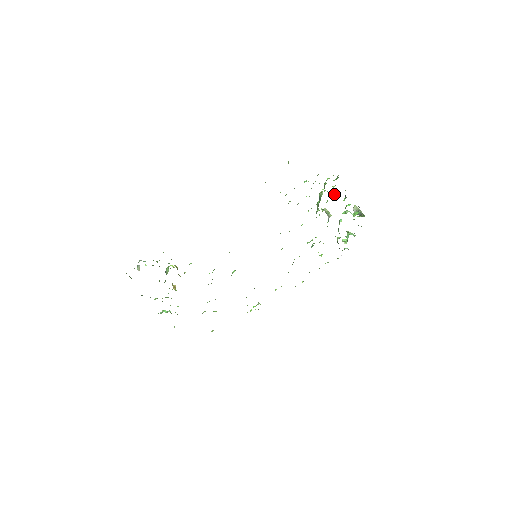
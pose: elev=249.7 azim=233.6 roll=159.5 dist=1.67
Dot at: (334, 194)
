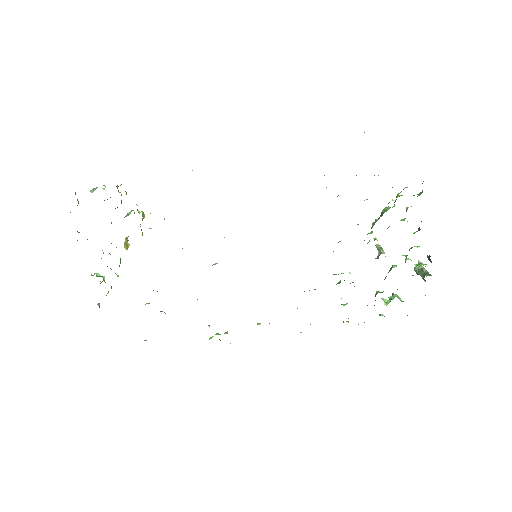
Dot at: (404, 218)
